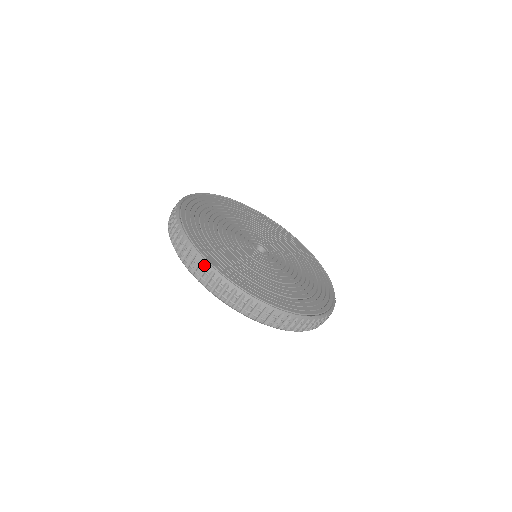
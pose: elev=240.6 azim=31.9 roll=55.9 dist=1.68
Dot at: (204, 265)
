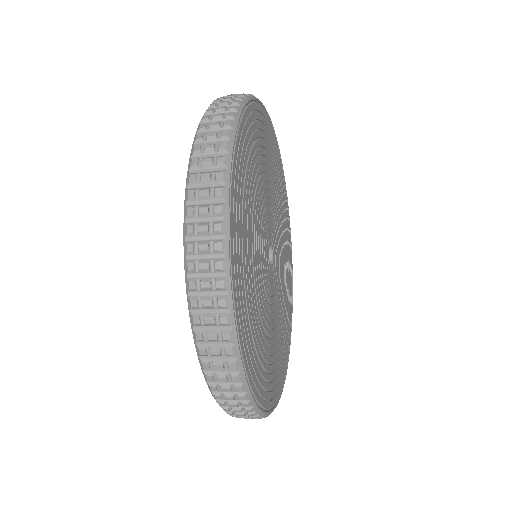
Dot at: (221, 269)
